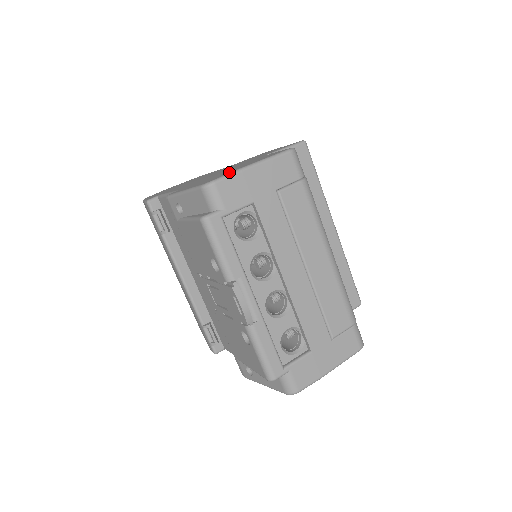
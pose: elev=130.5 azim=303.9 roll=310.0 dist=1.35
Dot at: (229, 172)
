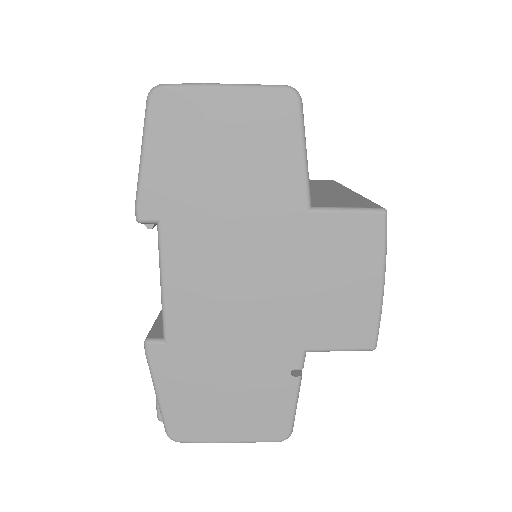
Dot at: (202, 437)
